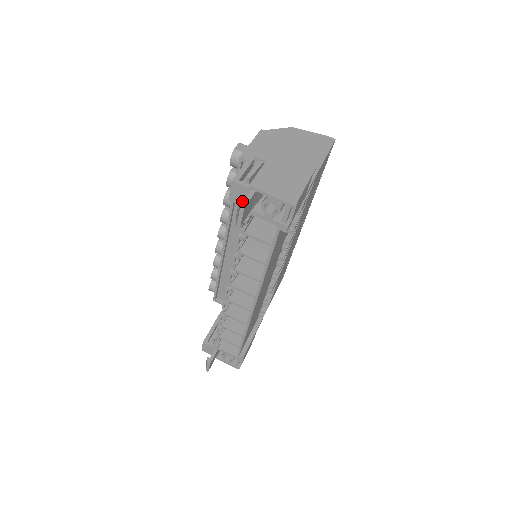
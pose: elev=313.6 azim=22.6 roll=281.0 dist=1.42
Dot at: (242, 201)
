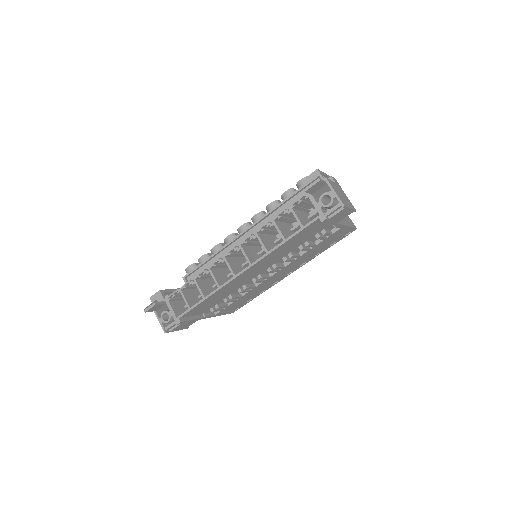
Dot at: (320, 178)
